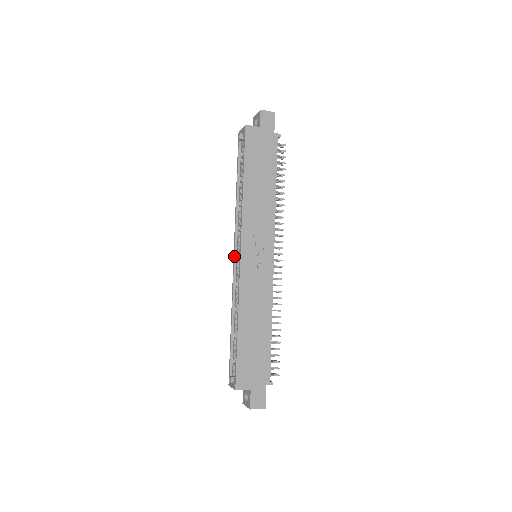
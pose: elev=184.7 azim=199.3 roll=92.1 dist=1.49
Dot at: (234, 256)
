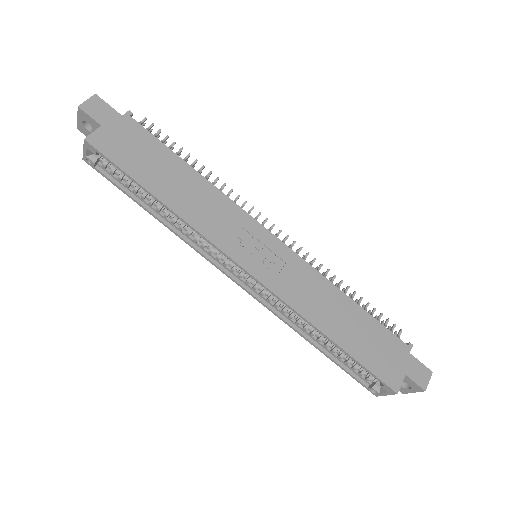
Dot at: (236, 282)
